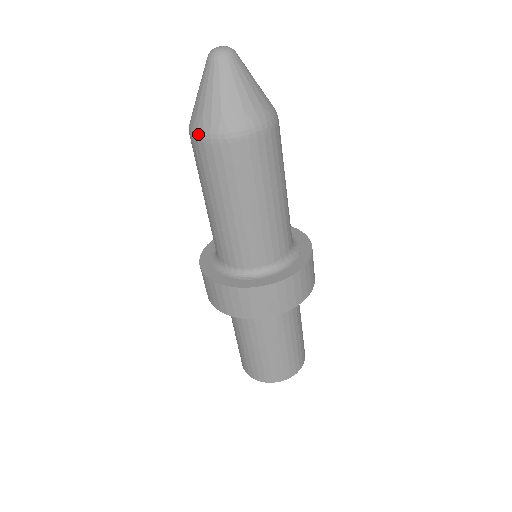
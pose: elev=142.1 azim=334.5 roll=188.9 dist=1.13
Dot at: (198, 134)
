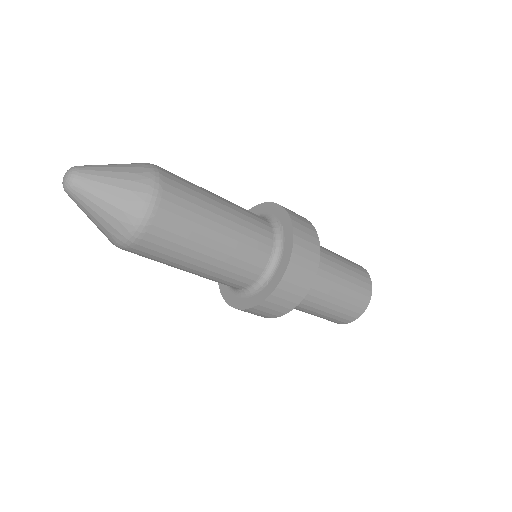
Dot at: (121, 246)
